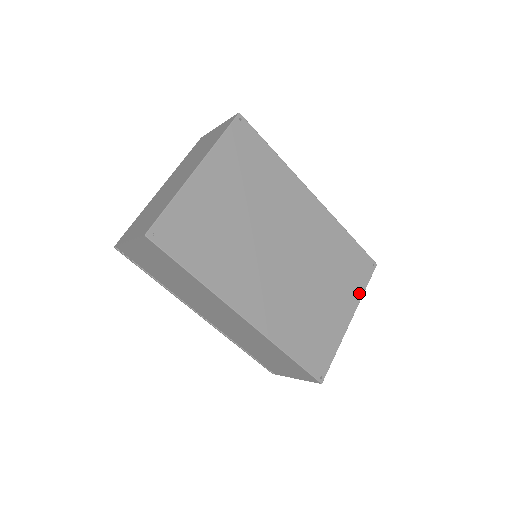
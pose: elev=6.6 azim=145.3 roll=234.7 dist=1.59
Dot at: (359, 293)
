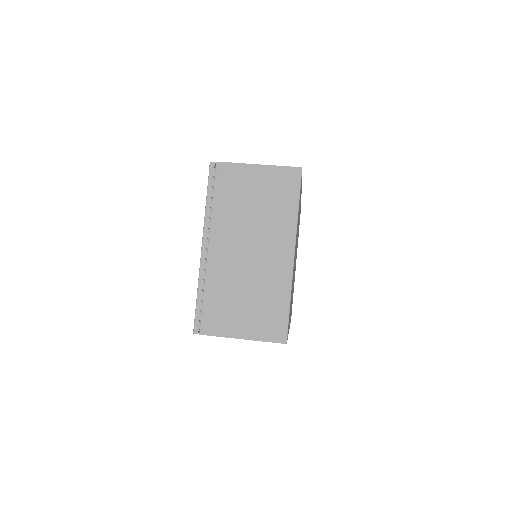
Dot at: occluded
